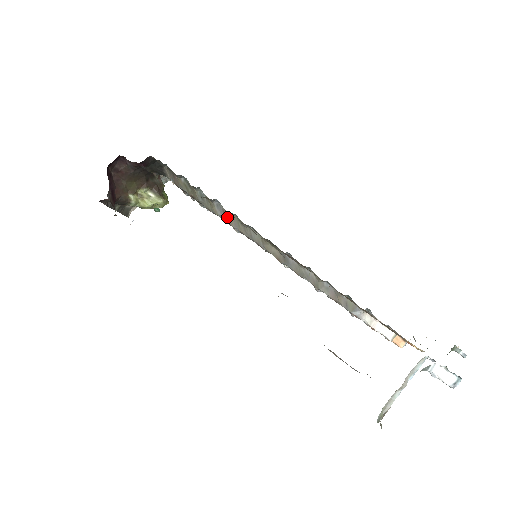
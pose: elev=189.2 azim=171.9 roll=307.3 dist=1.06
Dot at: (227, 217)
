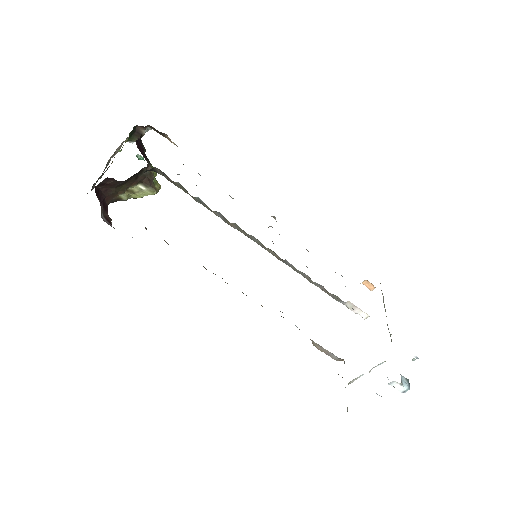
Dot at: (228, 222)
